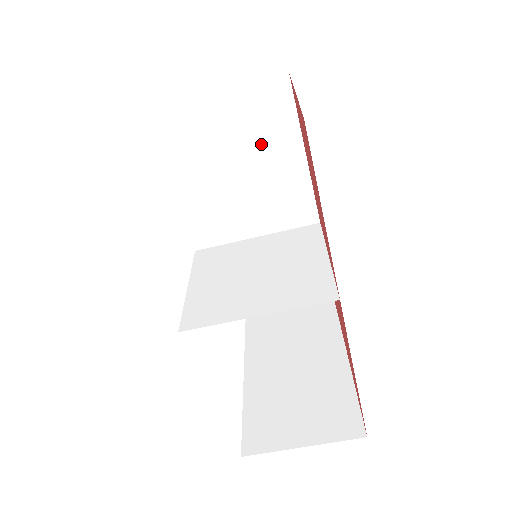
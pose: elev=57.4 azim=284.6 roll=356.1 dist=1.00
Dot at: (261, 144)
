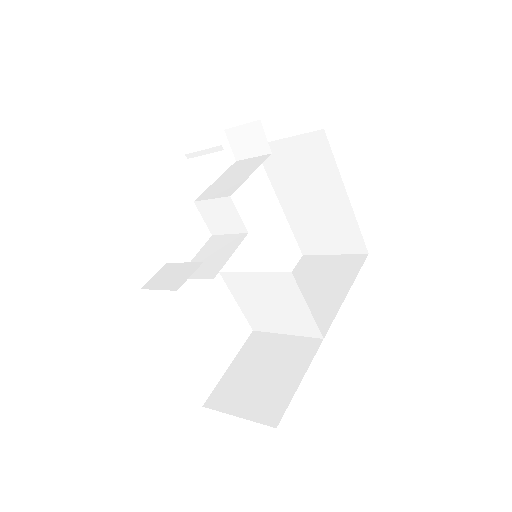
Dot at: occluded
